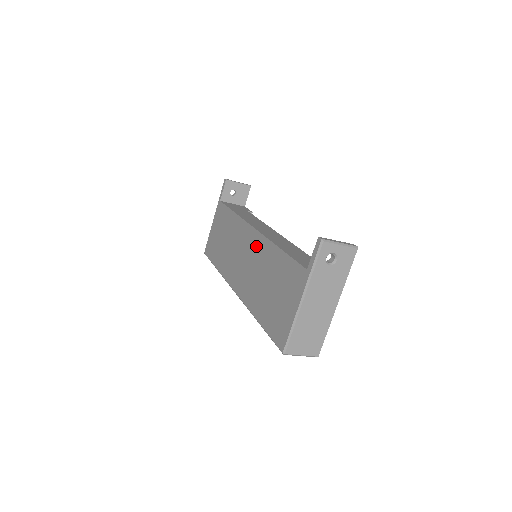
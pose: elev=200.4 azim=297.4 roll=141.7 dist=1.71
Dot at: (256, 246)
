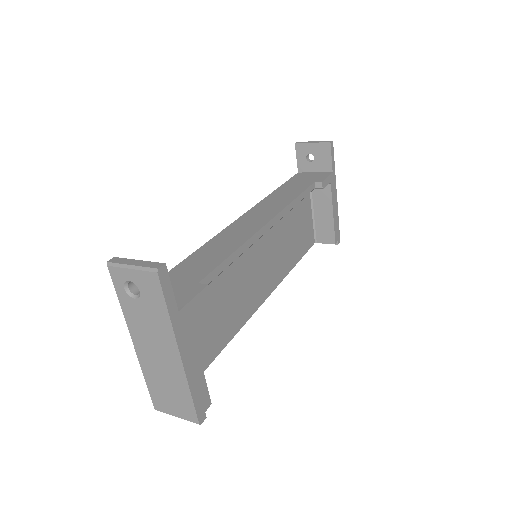
Dot at: occluded
